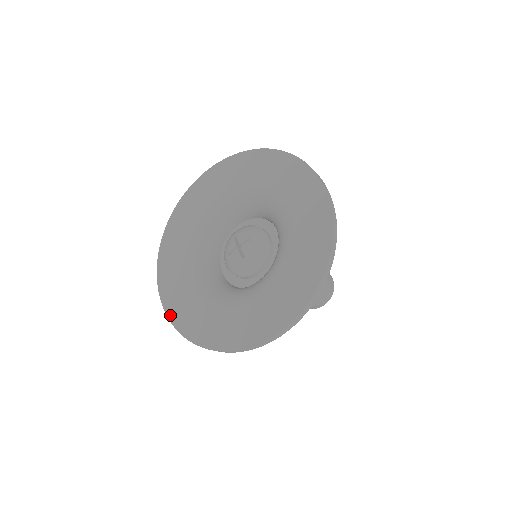
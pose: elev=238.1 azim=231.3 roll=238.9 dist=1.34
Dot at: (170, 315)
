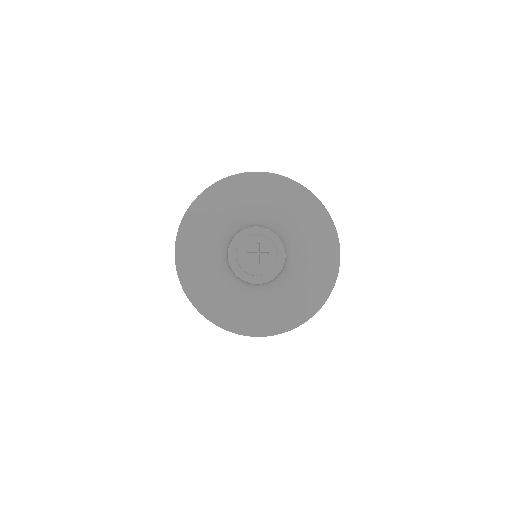
Dot at: (180, 272)
